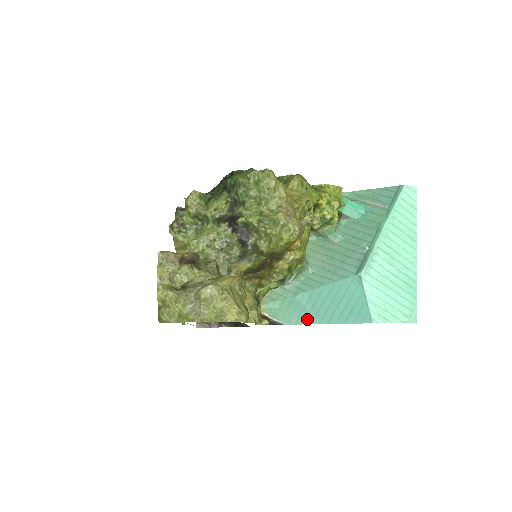
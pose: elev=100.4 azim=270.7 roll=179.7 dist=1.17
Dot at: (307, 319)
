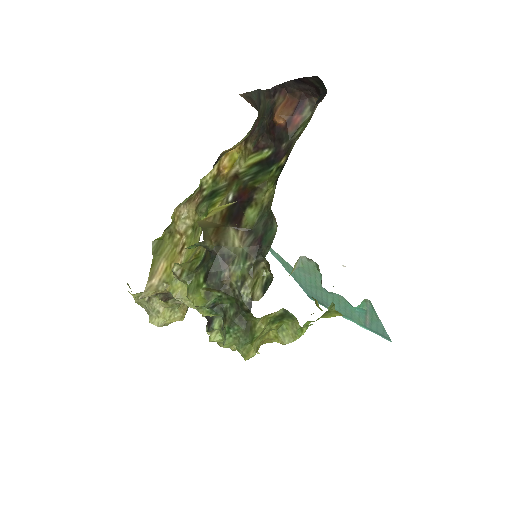
Dot at: occluded
